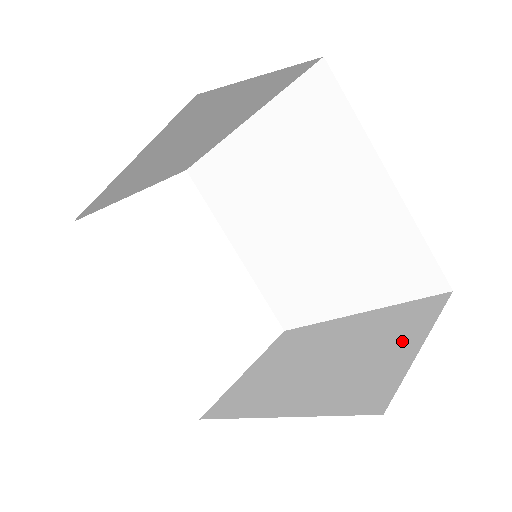
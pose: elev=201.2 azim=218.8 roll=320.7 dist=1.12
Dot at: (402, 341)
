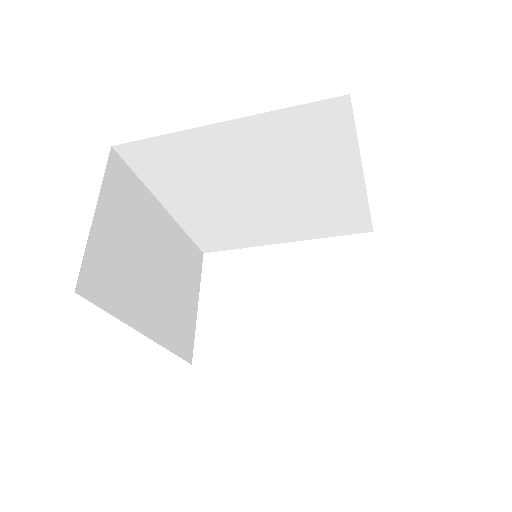
Dot at: occluded
